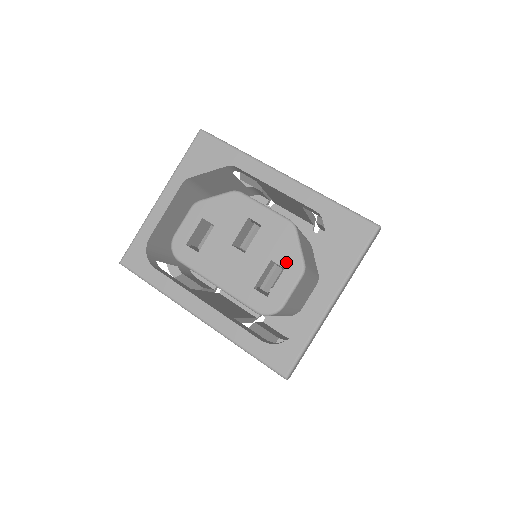
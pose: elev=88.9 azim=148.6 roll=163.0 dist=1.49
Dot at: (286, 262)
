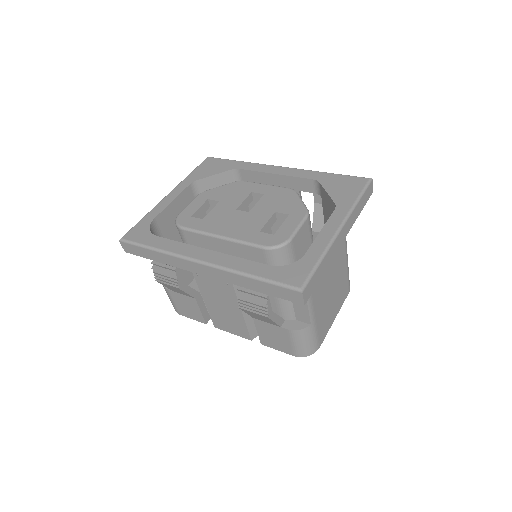
Dot at: (290, 210)
